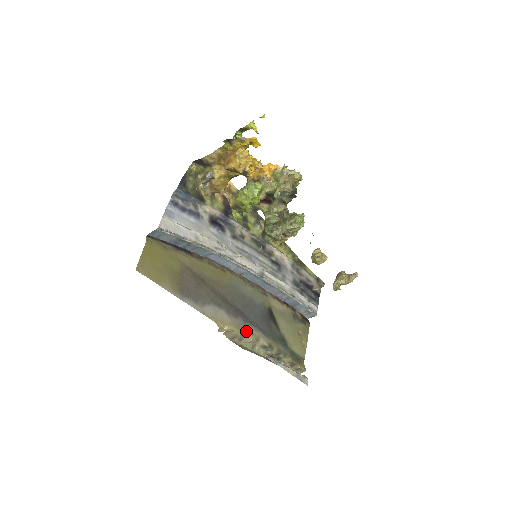
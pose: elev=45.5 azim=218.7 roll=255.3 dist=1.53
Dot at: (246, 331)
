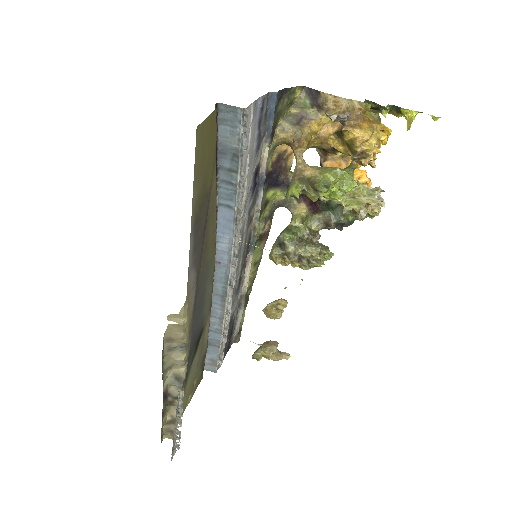
Dot at: (189, 342)
